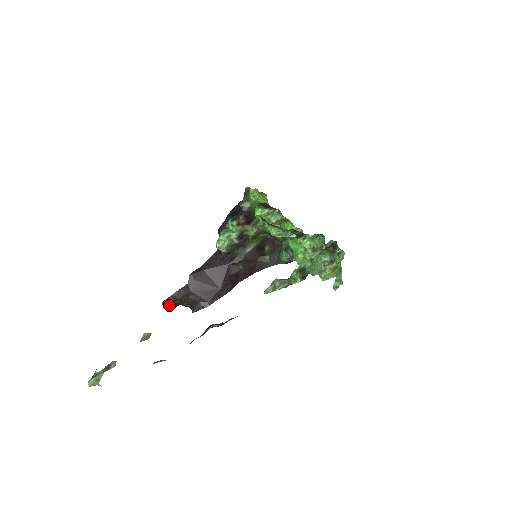
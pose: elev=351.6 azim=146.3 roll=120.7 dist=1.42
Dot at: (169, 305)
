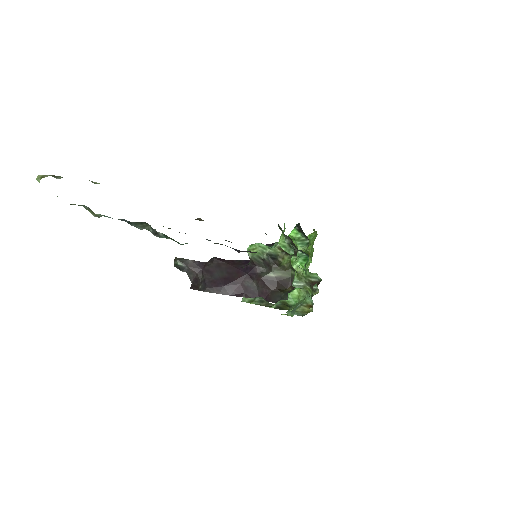
Dot at: (178, 263)
